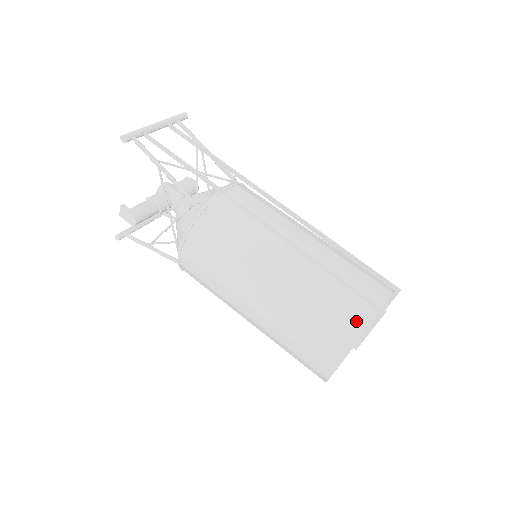
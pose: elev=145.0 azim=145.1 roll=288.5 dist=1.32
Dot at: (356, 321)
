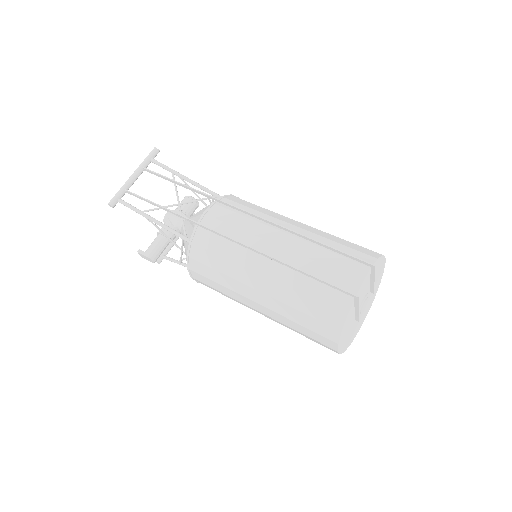
Dot at: (336, 310)
